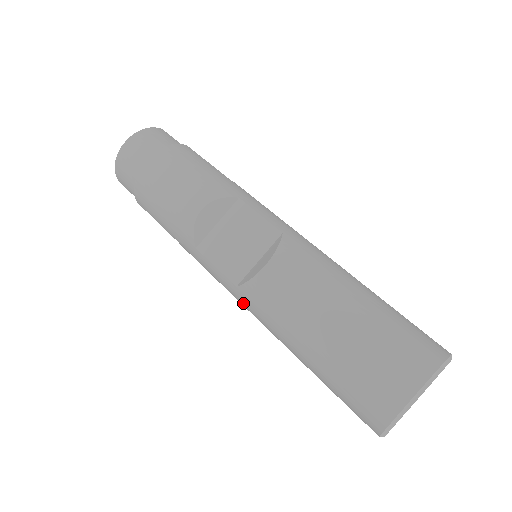
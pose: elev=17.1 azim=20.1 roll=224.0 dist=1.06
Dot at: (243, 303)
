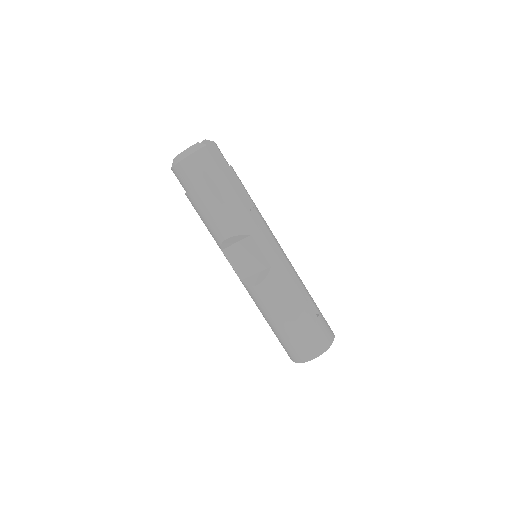
Dot at: occluded
